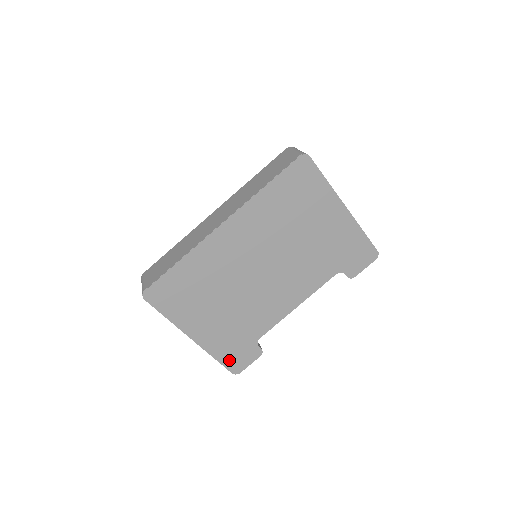
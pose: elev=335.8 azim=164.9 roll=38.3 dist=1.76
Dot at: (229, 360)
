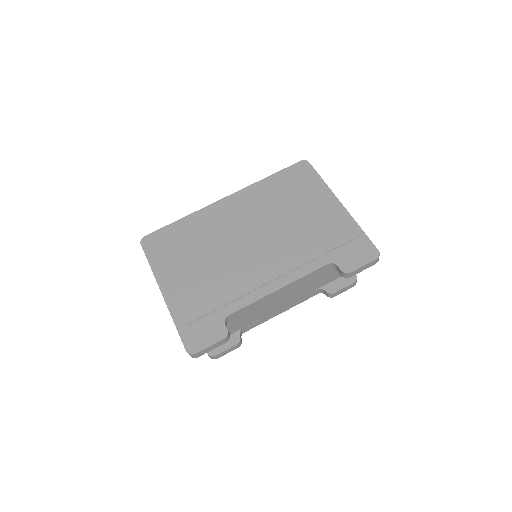
Dot at: (189, 332)
